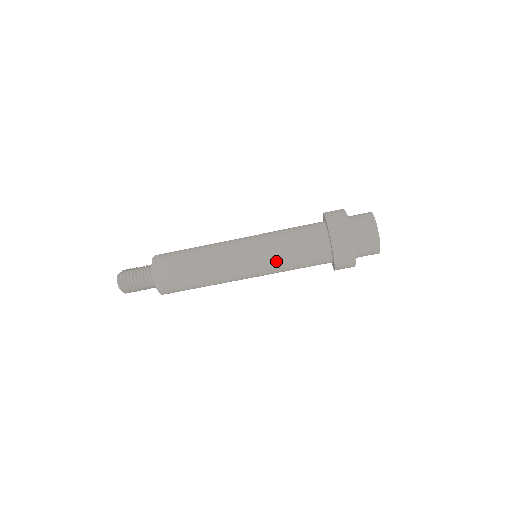
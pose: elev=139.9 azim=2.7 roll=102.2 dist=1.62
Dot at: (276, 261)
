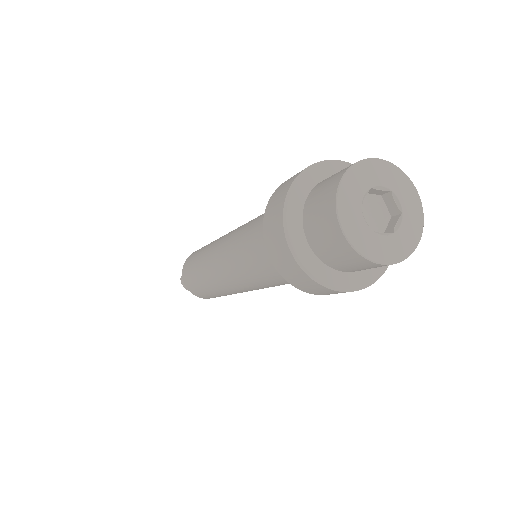
Dot at: (259, 284)
